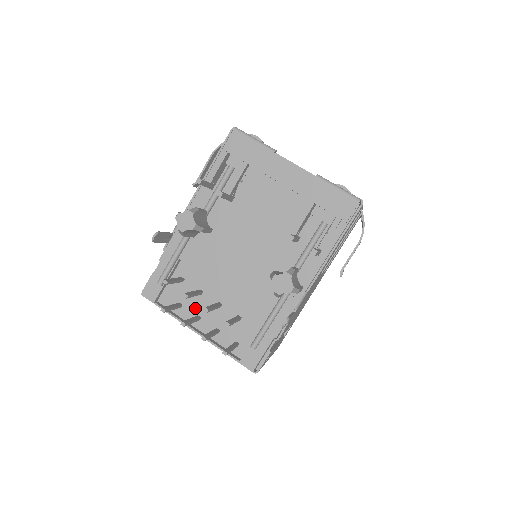
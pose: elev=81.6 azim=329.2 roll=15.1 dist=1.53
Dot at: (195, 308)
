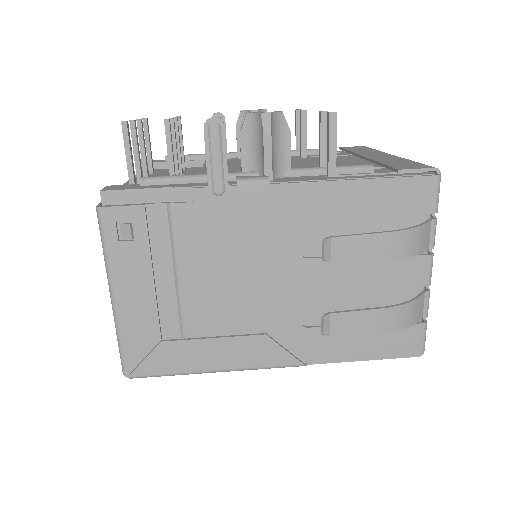
Dot at: occluded
